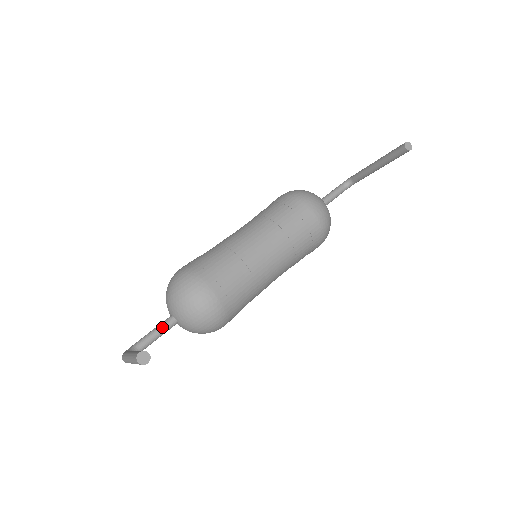
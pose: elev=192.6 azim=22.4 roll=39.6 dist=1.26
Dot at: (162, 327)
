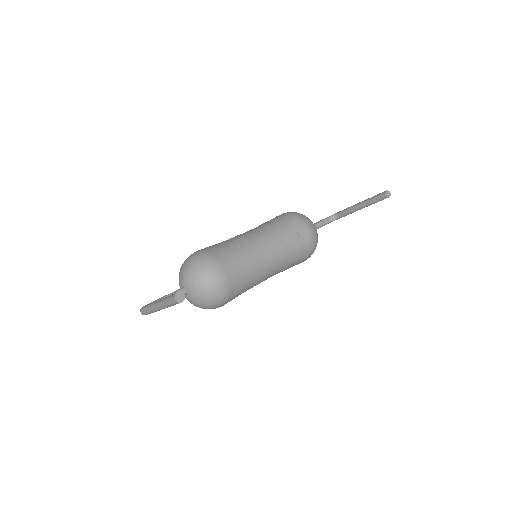
Dot at: occluded
